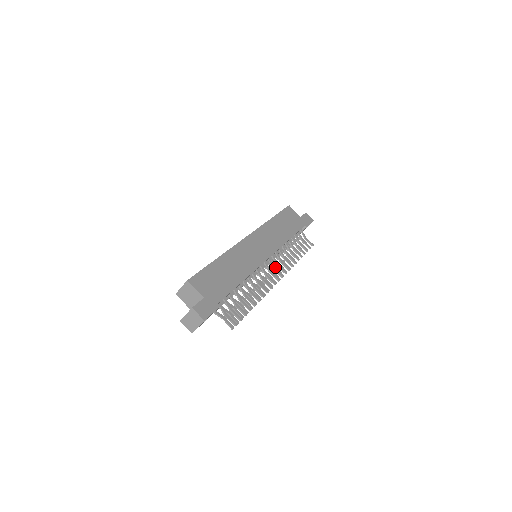
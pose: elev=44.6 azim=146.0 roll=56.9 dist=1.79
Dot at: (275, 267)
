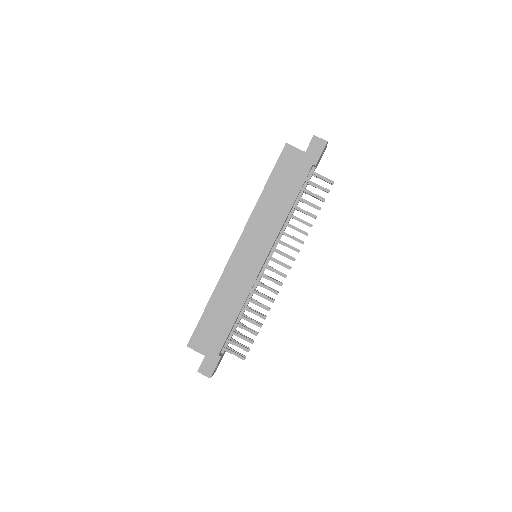
Dot at: (282, 254)
